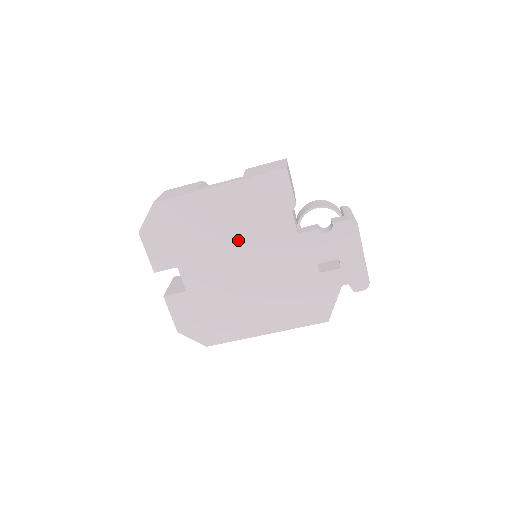
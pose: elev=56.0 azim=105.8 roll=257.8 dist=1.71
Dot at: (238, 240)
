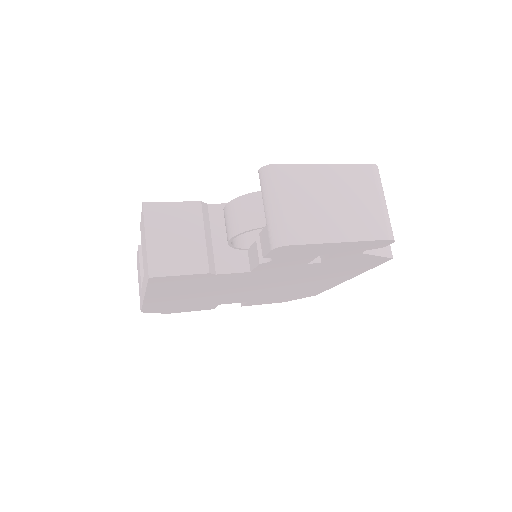
Dot at: (220, 291)
